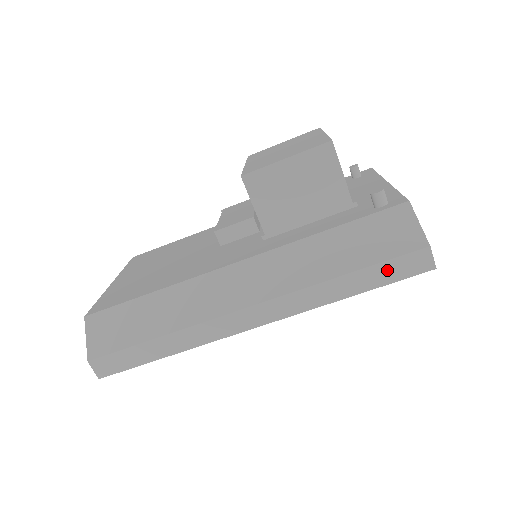
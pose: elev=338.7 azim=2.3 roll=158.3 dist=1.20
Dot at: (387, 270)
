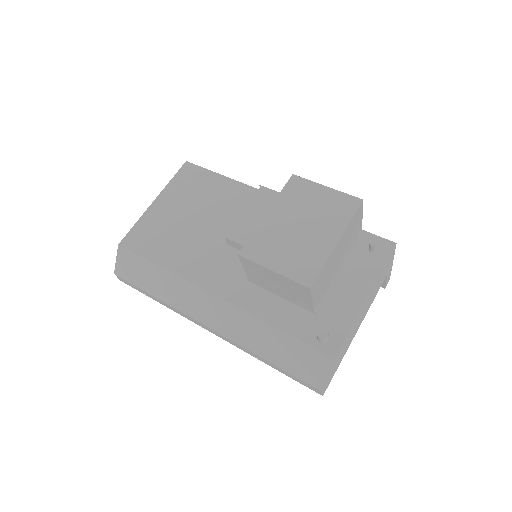
Dot at: (293, 377)
